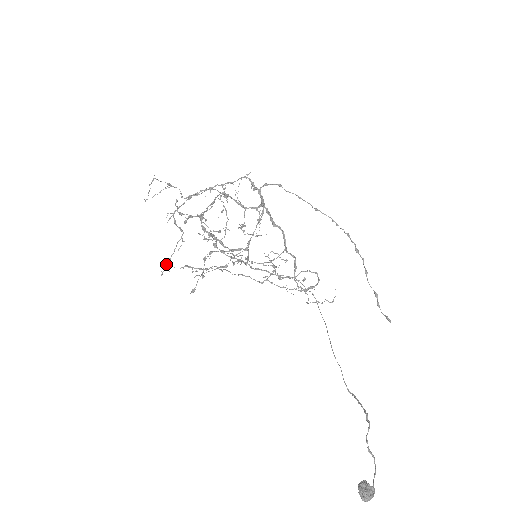
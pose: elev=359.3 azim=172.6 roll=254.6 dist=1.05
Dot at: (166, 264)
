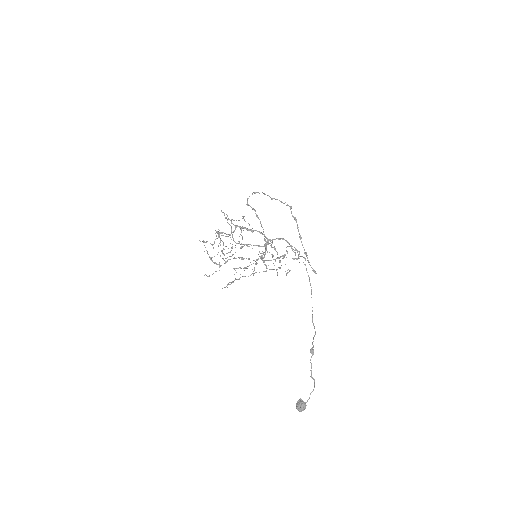
Dot at: occluded
